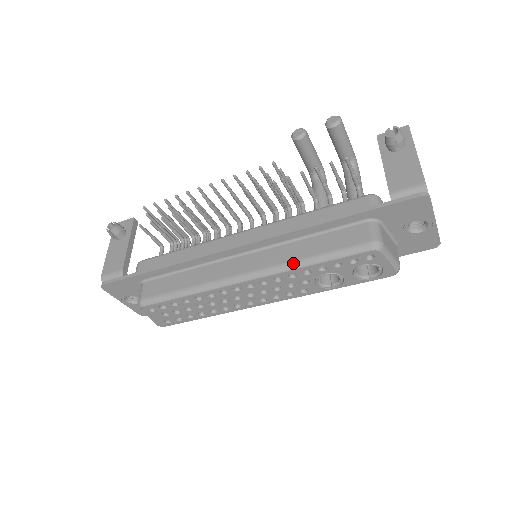
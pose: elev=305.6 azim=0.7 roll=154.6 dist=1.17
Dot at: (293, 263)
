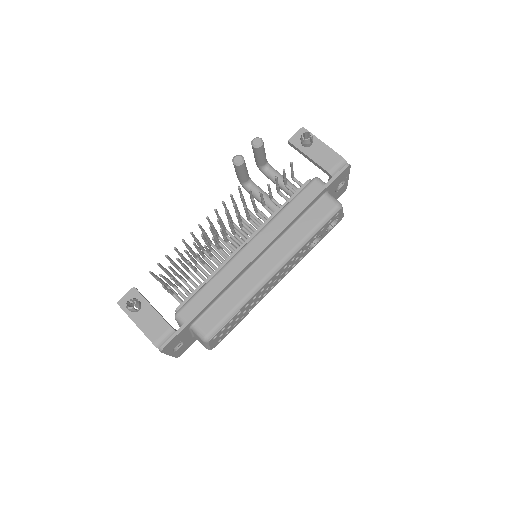
Dot at: (301, 243)
